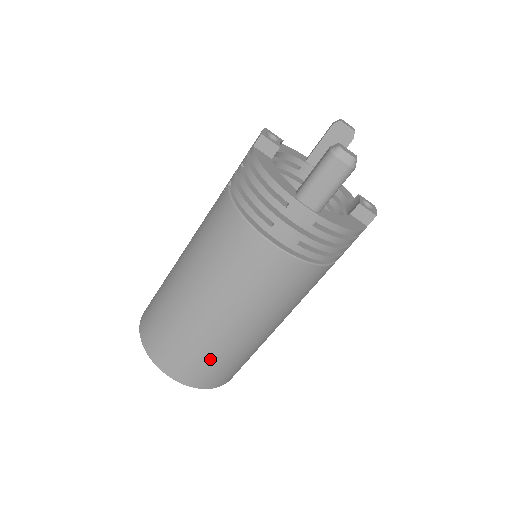
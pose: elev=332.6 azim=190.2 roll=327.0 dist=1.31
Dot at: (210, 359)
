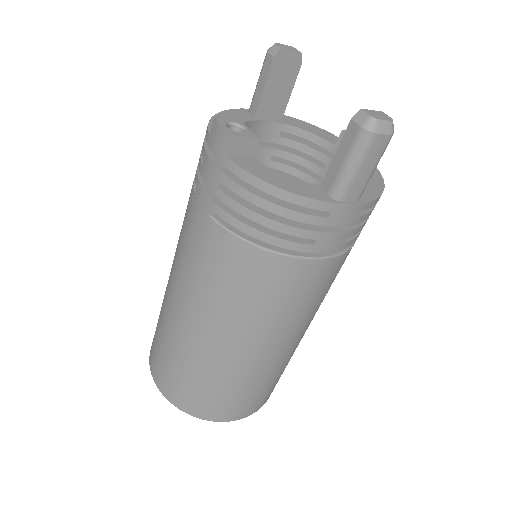
Dot at: (273, 381)
